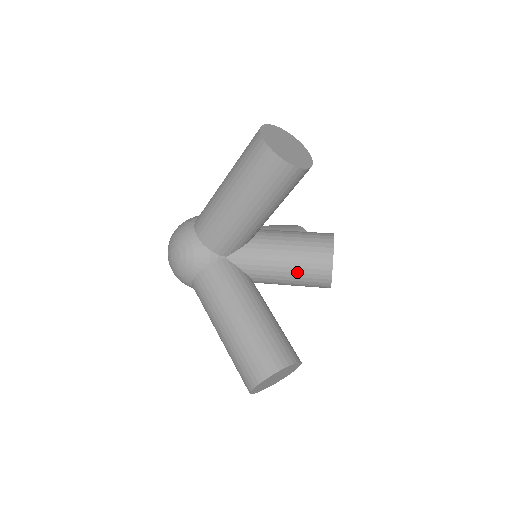
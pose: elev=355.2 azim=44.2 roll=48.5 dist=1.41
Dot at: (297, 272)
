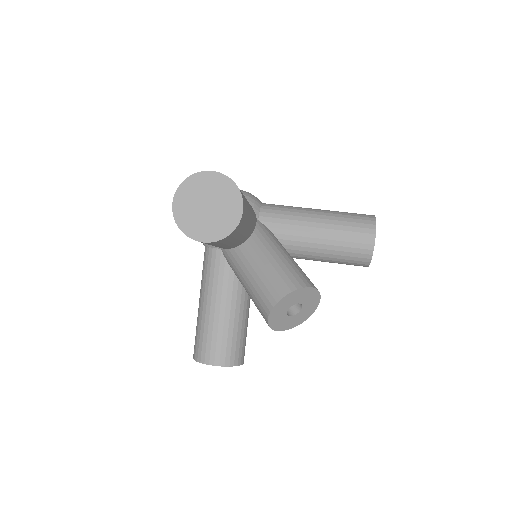
Dot at: (253, 301)
